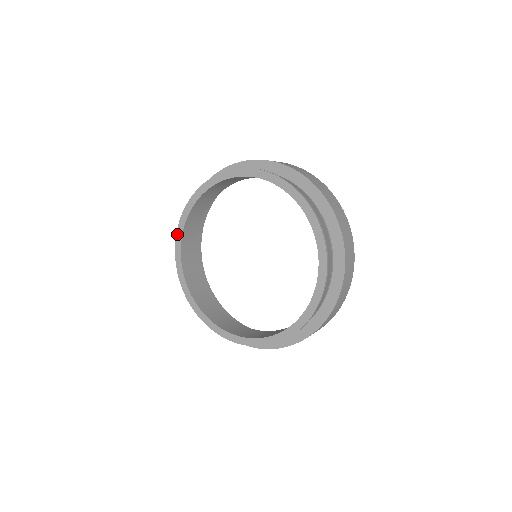
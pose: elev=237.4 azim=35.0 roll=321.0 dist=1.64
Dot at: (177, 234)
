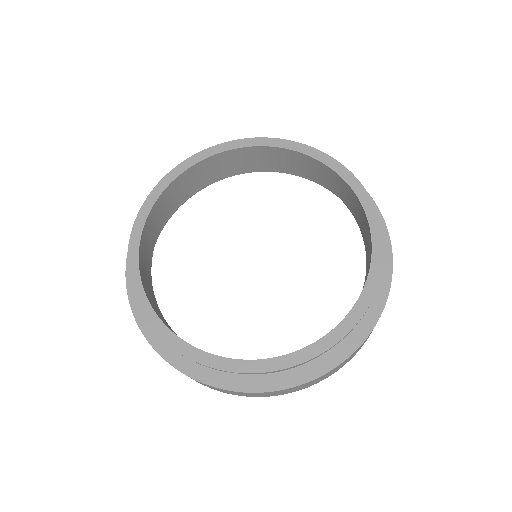
Dot at: (130, 277)
